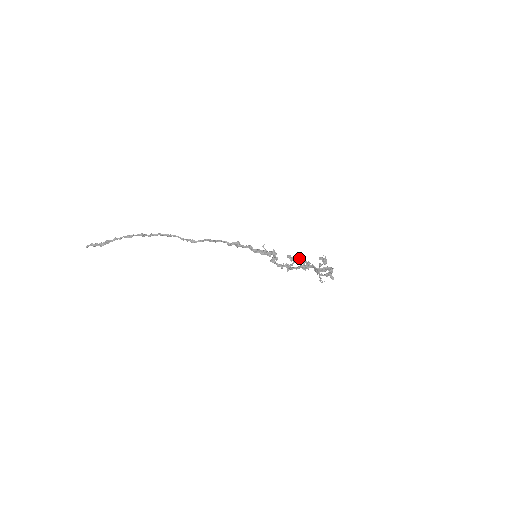
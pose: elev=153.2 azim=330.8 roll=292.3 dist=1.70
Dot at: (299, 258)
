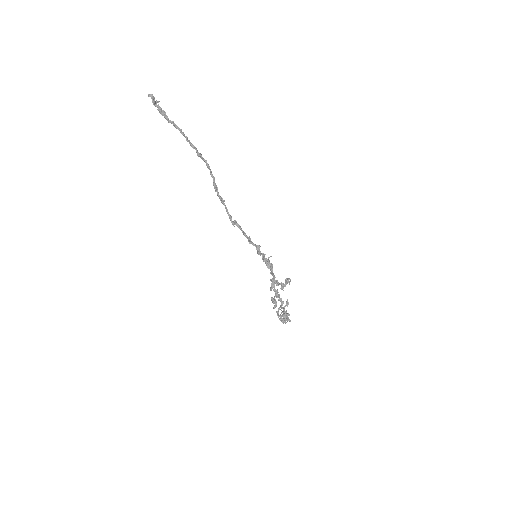
Dot at: occluded
